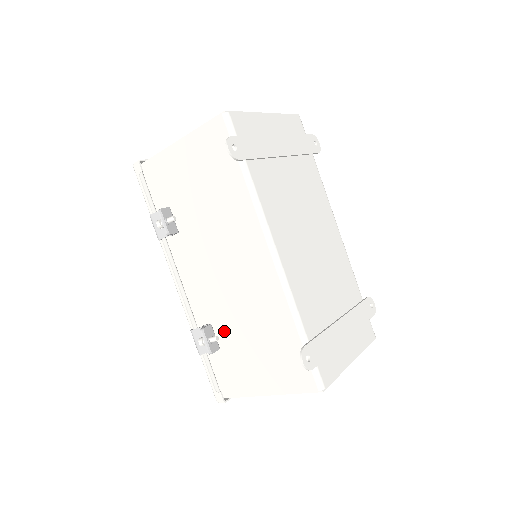
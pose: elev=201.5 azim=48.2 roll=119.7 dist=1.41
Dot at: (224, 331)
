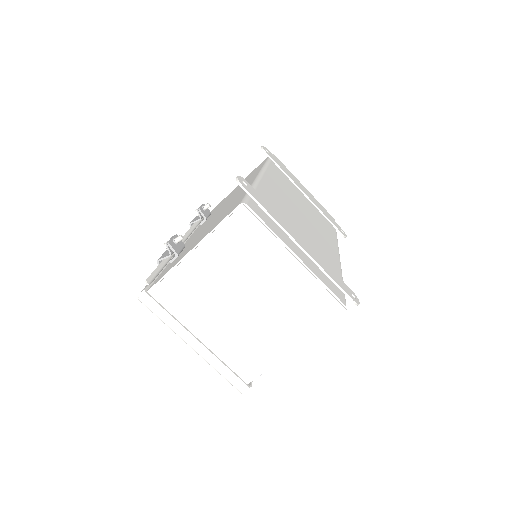
Dot at: (191, 242)
